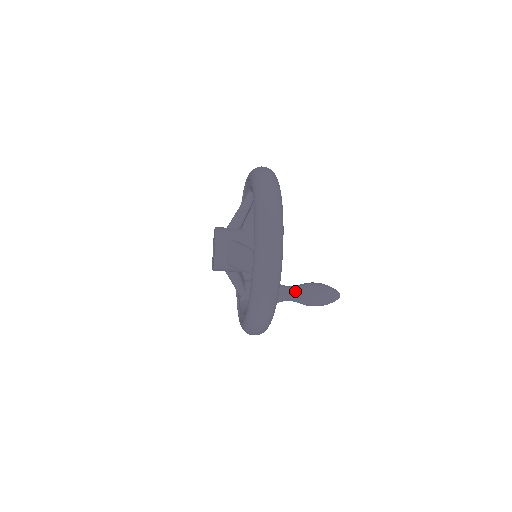
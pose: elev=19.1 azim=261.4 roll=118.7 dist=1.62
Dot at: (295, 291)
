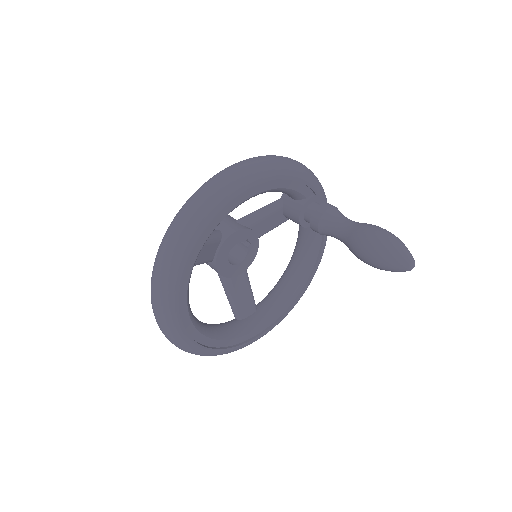
Dot at: occluded
